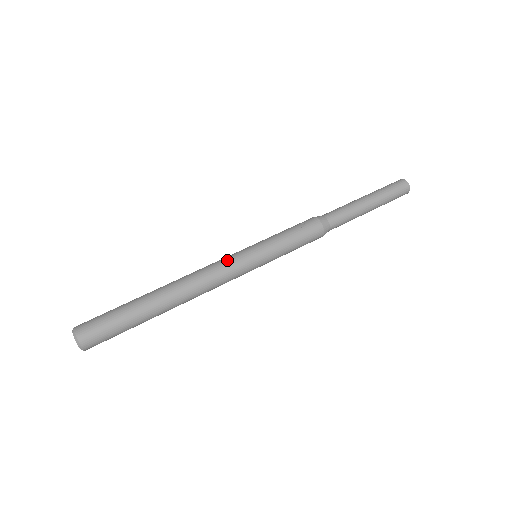
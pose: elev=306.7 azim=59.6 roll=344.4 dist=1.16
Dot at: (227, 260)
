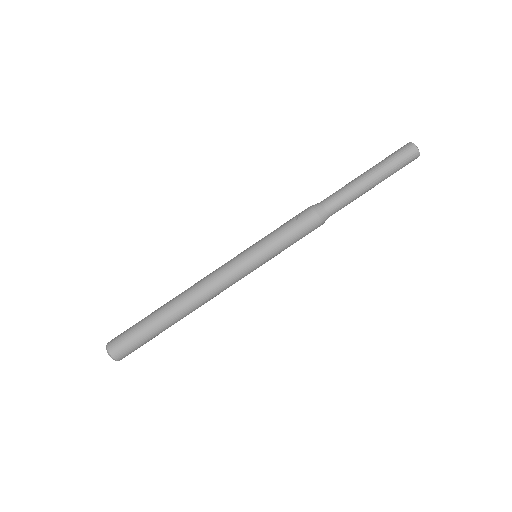
Dot at: (226, 266)
